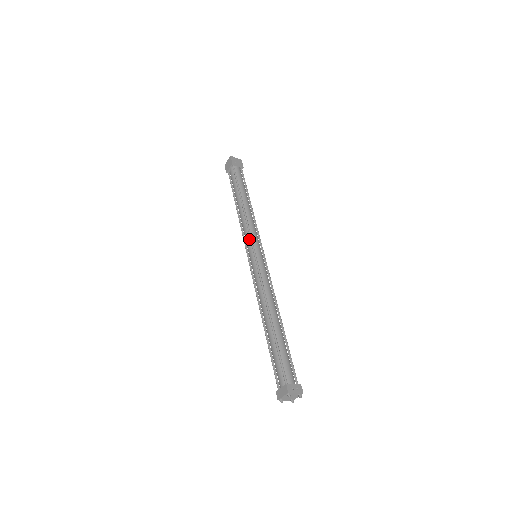
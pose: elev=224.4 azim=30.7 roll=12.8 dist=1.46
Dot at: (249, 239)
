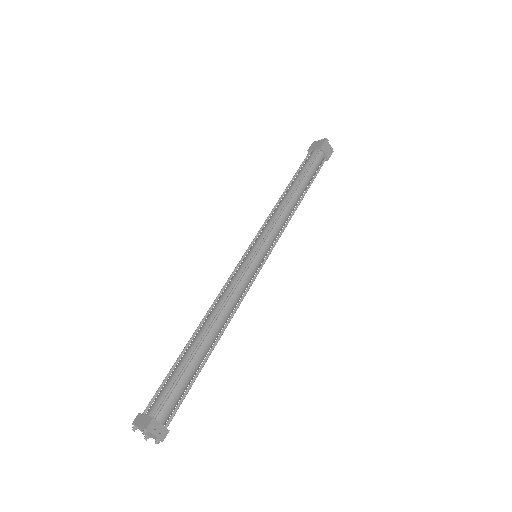
Dot at: (265, 233)
